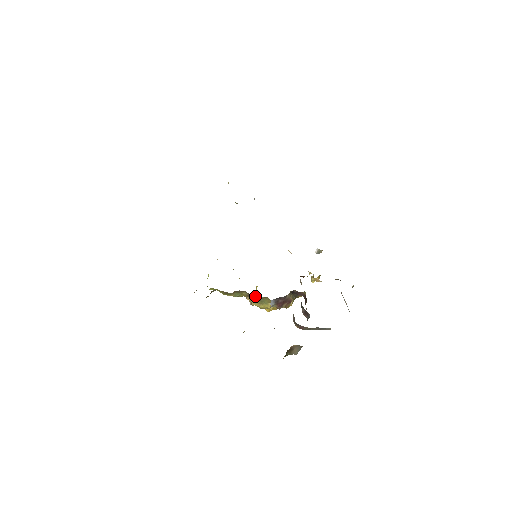
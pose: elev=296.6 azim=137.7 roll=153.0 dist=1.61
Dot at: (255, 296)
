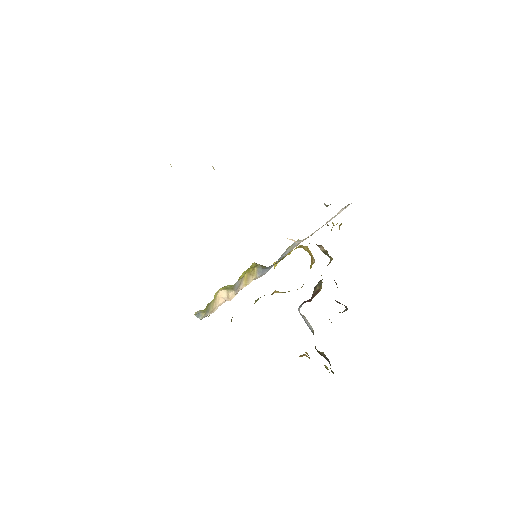
Dot at: (278, 291)
